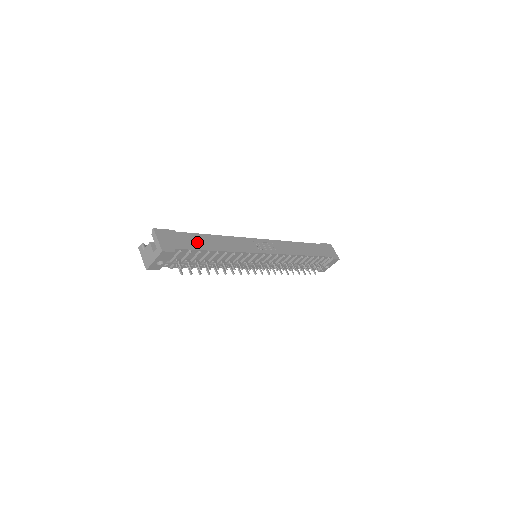
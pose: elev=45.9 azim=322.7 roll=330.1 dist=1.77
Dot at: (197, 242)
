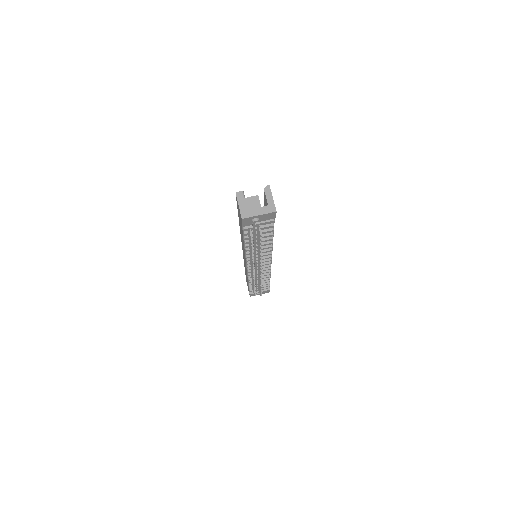
Dot at: occluded
